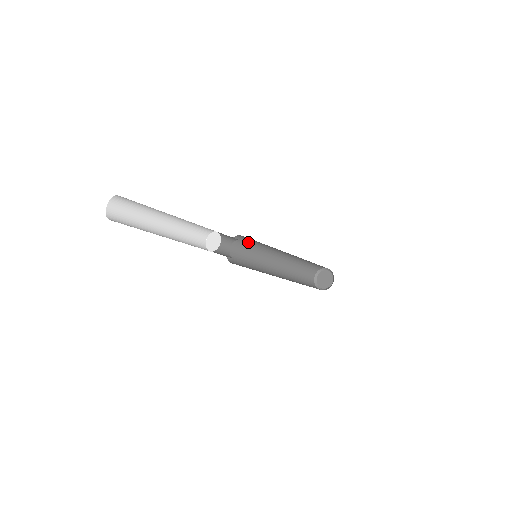
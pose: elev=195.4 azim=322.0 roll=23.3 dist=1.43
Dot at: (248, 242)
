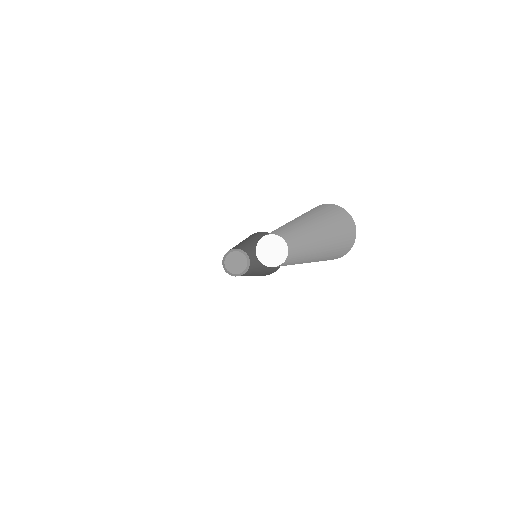
Dot at: (255, 234)
